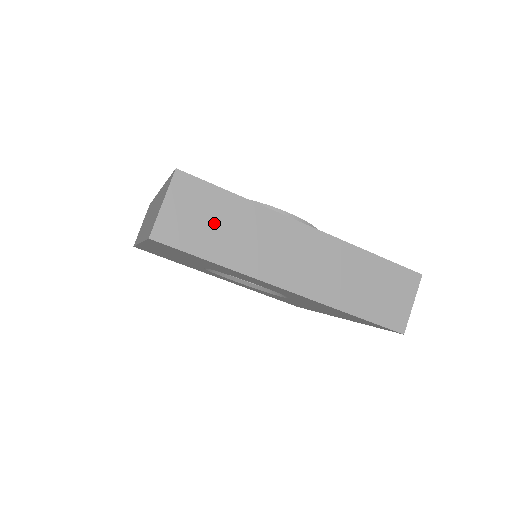
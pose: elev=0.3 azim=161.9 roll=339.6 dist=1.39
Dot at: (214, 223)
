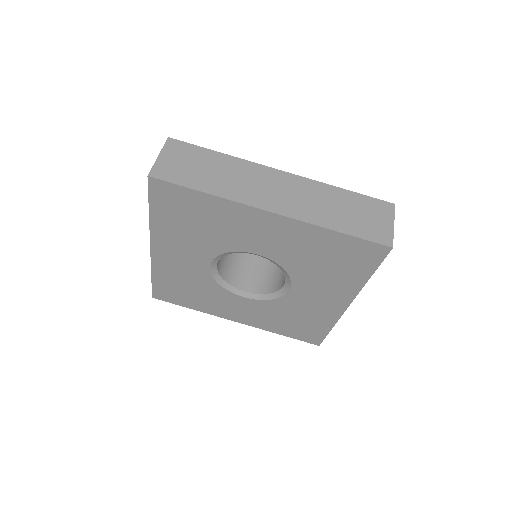
Dot at: (200, 168)
